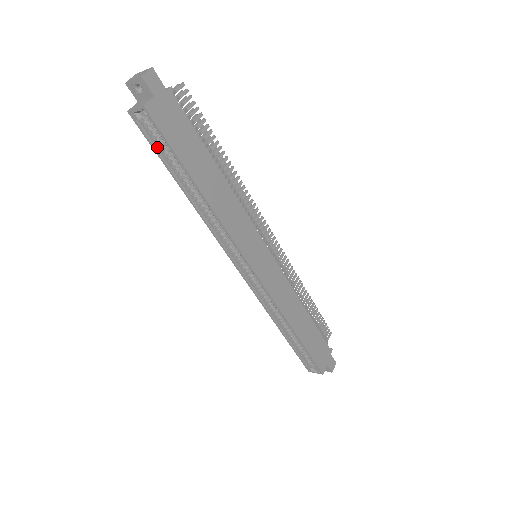
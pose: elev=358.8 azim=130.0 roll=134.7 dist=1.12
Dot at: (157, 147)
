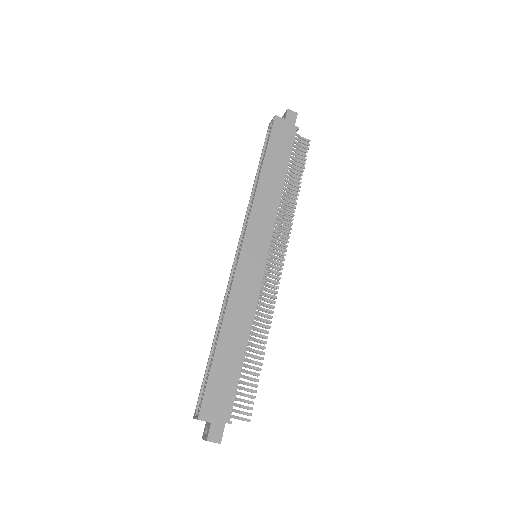
Dot at: (266, 146)
